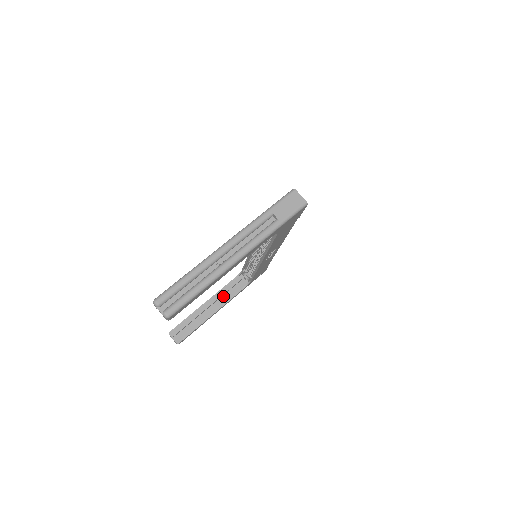
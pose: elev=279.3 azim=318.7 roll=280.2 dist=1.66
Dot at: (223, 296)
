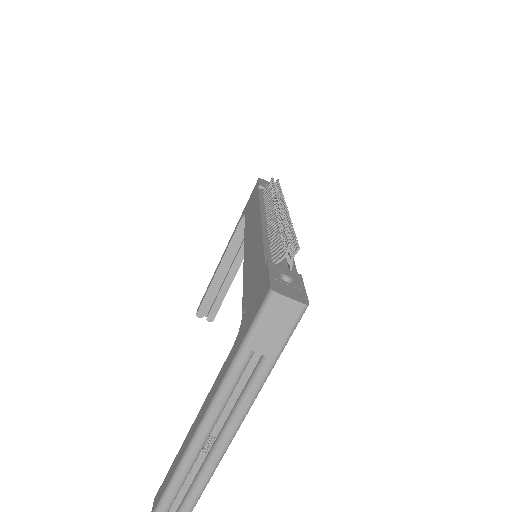
Dot at: (237, 246)
